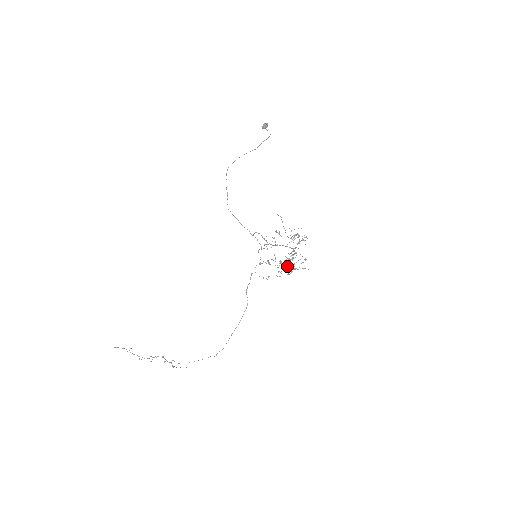
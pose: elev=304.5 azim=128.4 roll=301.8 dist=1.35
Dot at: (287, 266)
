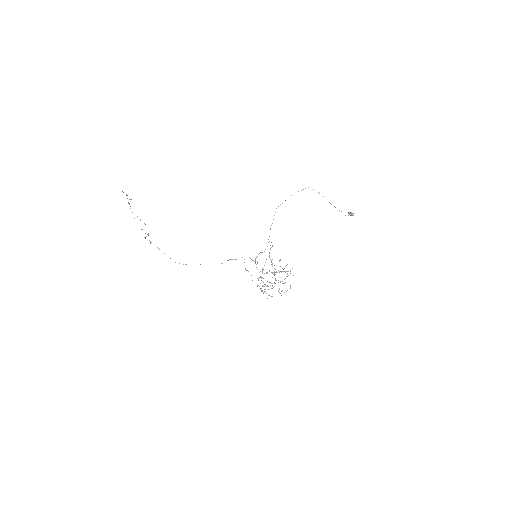
Dot at: (262, 277)
